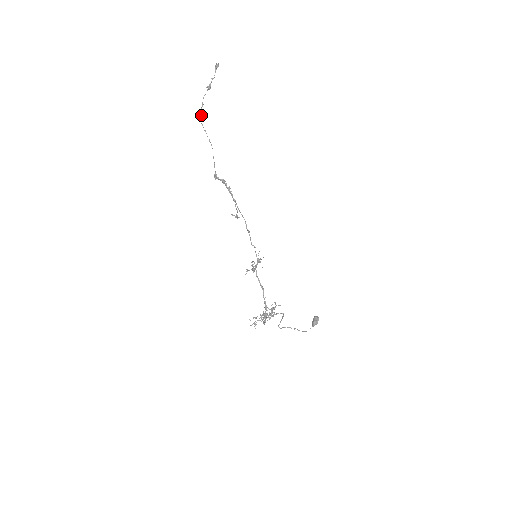
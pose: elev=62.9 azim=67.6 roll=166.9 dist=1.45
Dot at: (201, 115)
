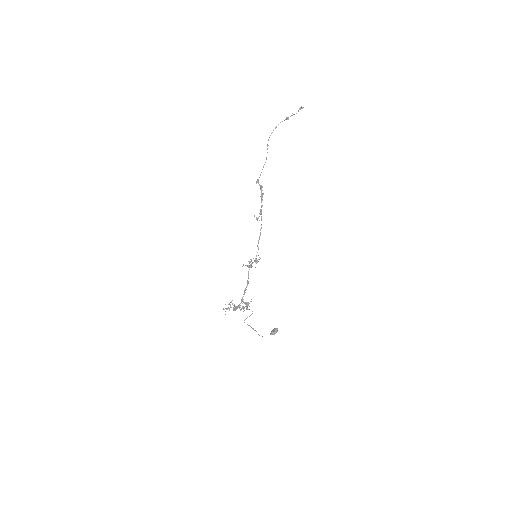
Dot at: occluded
